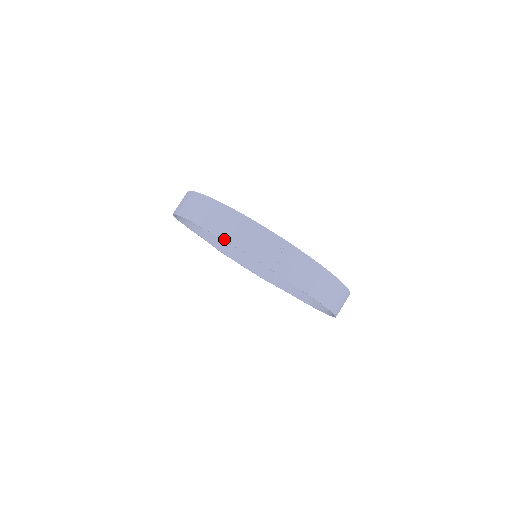
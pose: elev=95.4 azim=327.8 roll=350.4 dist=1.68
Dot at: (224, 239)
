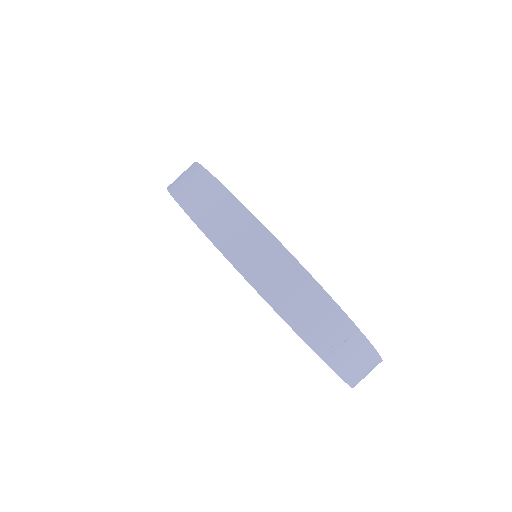
Dot at: (273, 306)
